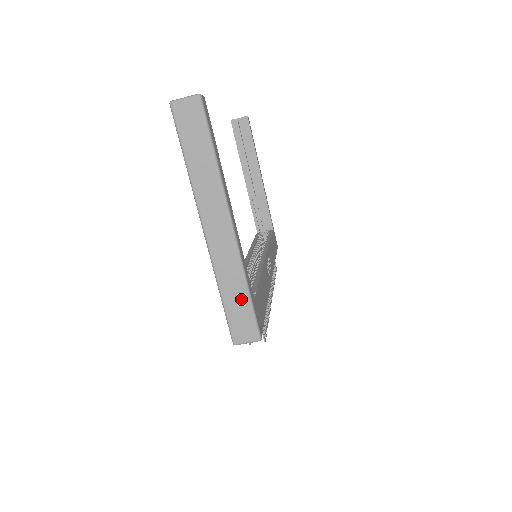
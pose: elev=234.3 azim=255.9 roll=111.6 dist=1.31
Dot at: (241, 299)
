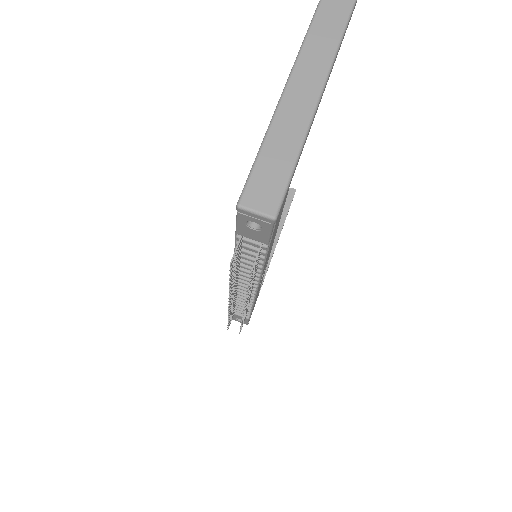
Dot at: (284, 159)
